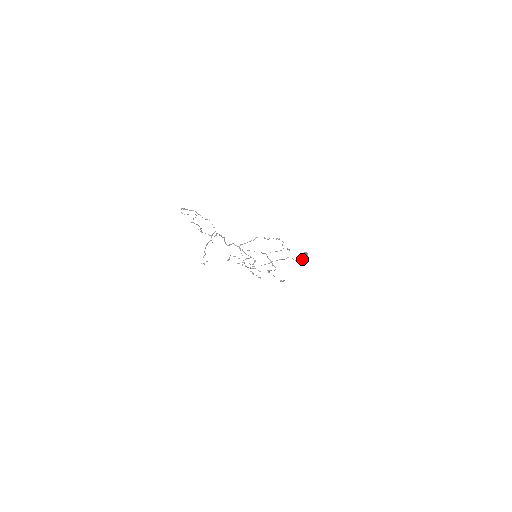
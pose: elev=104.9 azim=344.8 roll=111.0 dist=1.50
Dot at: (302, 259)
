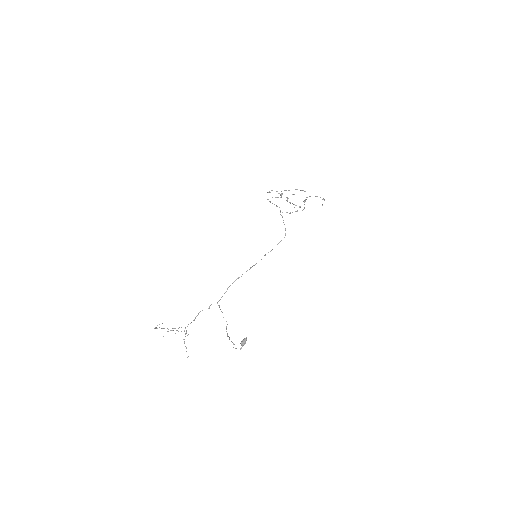
Dot at: (242, 346)
